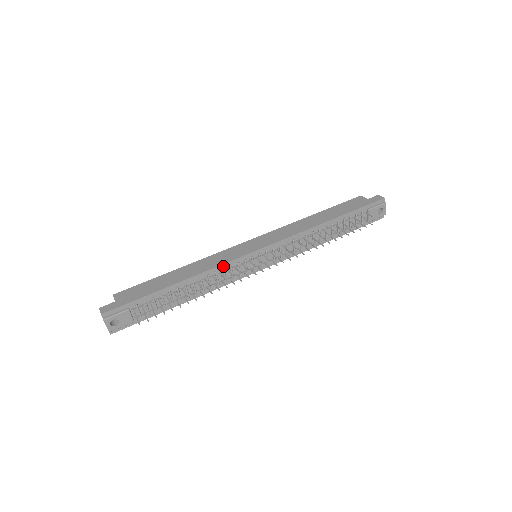
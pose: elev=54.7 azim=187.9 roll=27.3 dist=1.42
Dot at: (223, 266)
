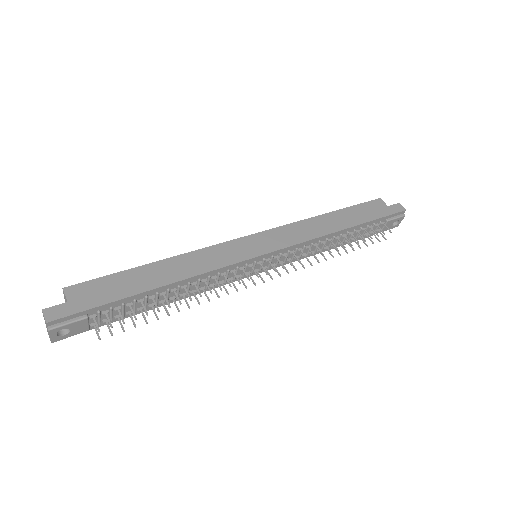
Dot at: (220, 270)
